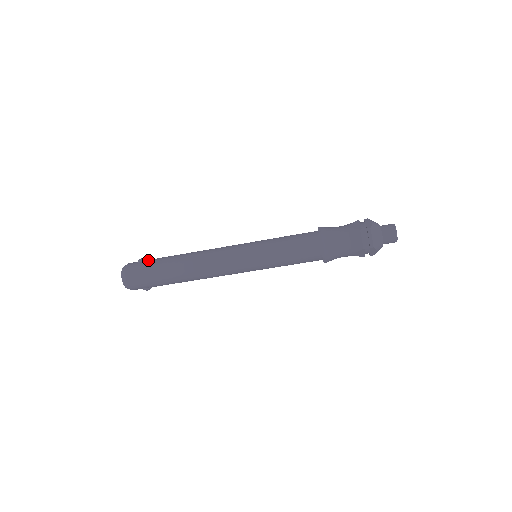
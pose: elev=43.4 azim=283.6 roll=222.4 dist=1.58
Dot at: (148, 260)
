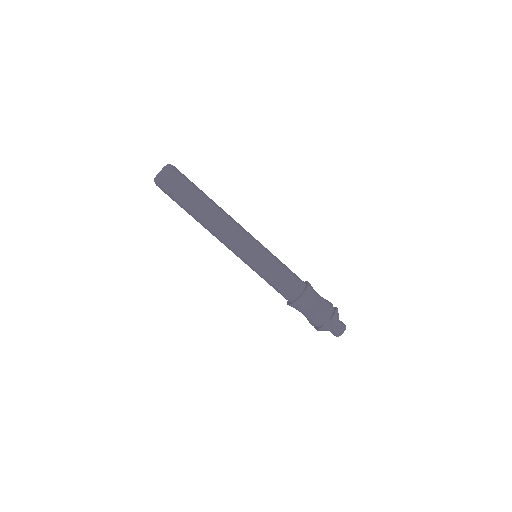
Dot at: occluded
